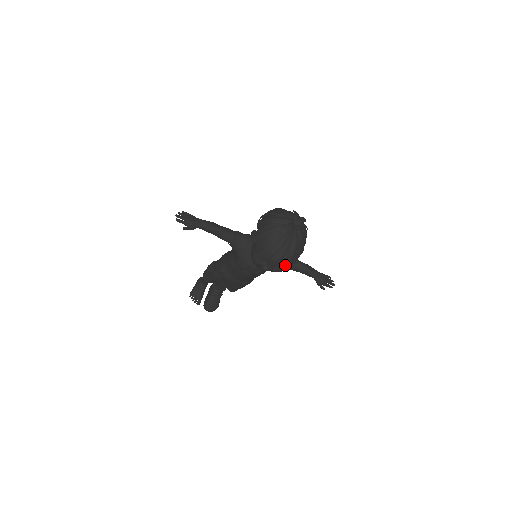
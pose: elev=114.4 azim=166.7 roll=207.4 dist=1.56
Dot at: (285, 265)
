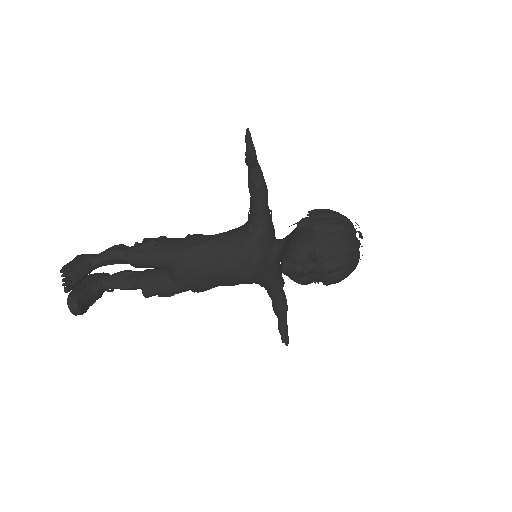
Dot at: (343, 276)
